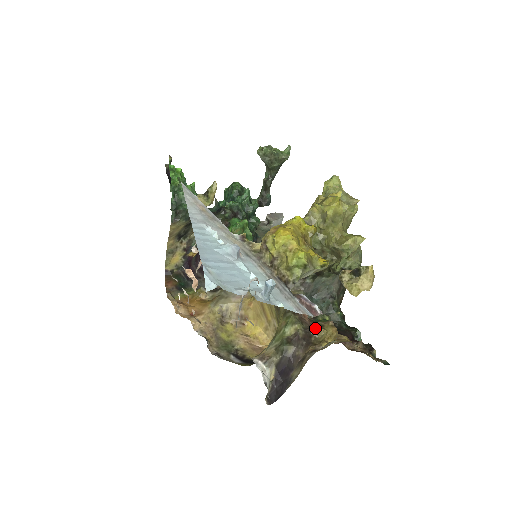
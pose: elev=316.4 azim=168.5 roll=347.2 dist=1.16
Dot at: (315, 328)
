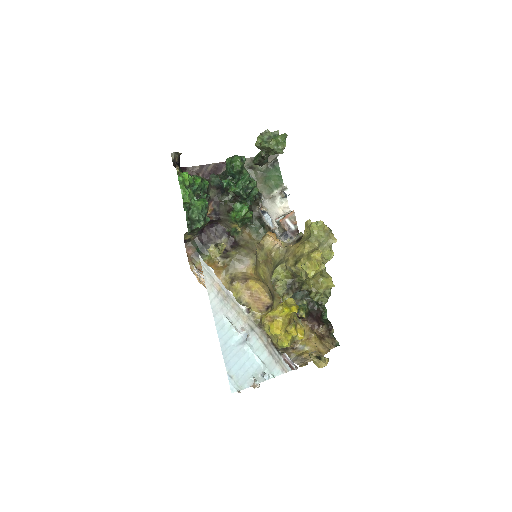
Dot at: occluded
